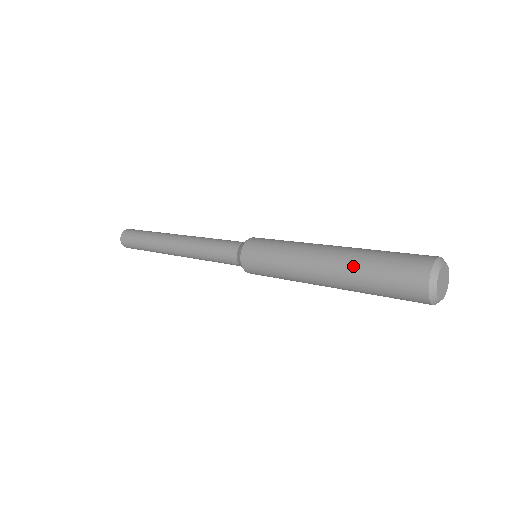
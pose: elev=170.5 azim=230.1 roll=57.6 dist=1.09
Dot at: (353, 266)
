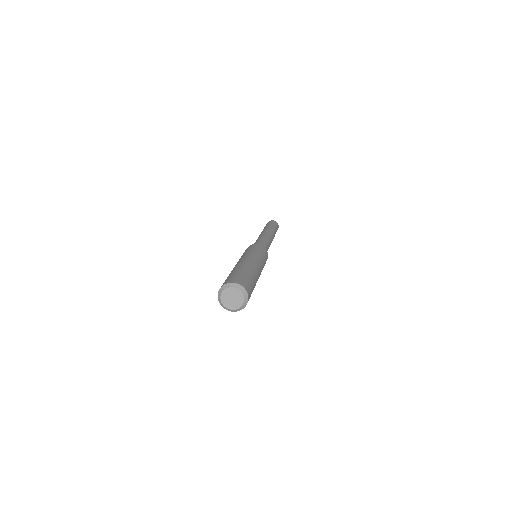
Dot at: (233, 269)
